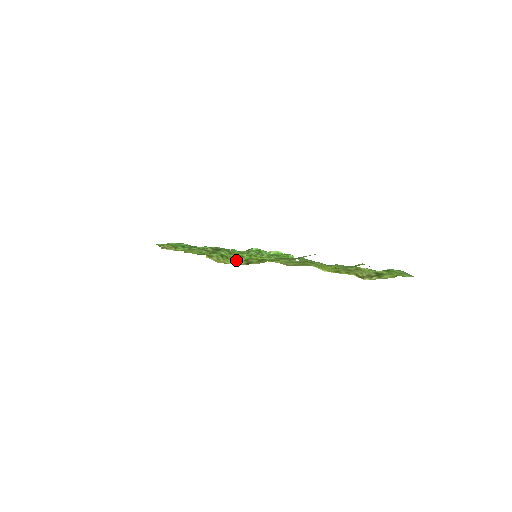
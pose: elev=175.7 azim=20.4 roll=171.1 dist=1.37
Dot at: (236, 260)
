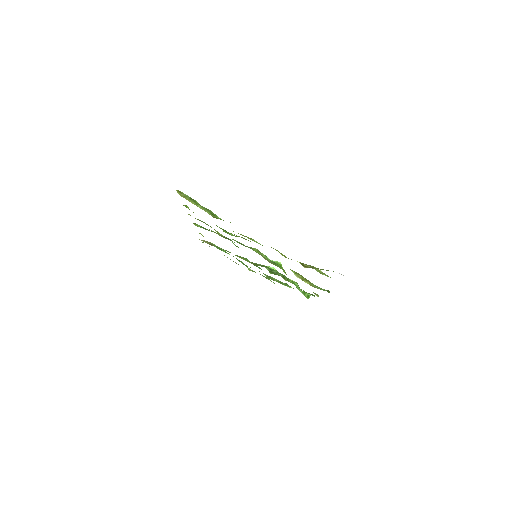
Dot at: (201, 206)
